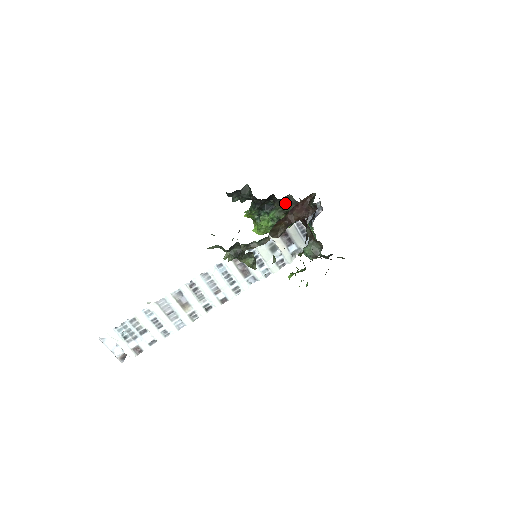
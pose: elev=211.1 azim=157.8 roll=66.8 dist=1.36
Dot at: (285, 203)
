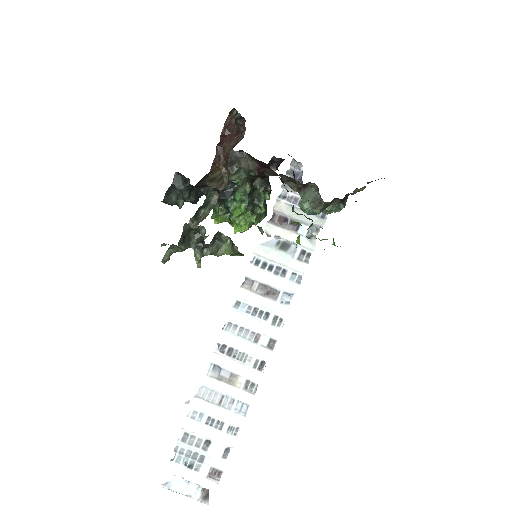
Dot at: (233, 166)
